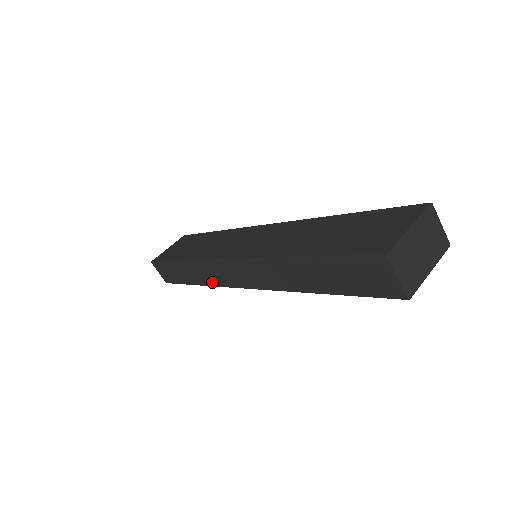
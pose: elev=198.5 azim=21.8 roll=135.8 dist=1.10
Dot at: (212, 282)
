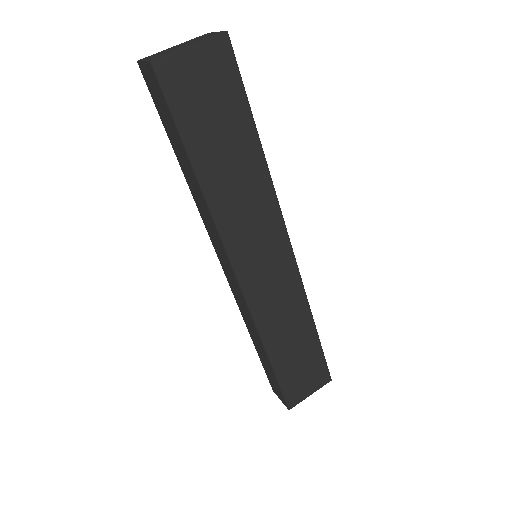
Dot at: (252, 323)
